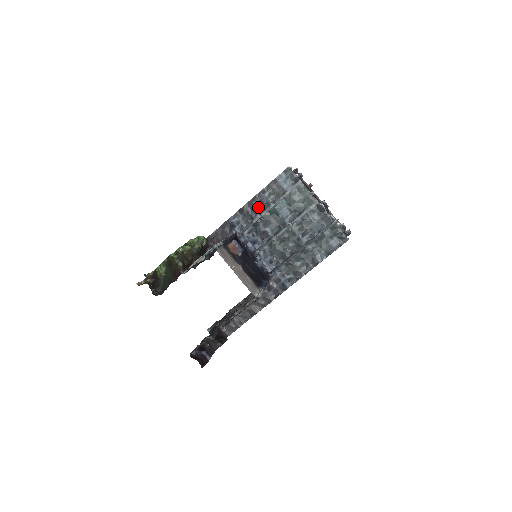
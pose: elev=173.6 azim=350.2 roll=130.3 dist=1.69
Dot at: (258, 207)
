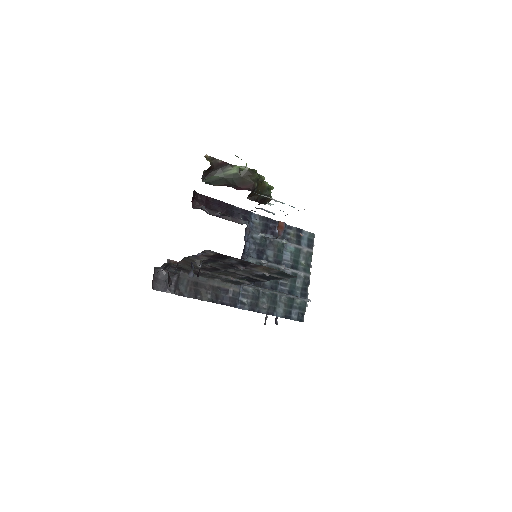
Dot at: (276, 231)
